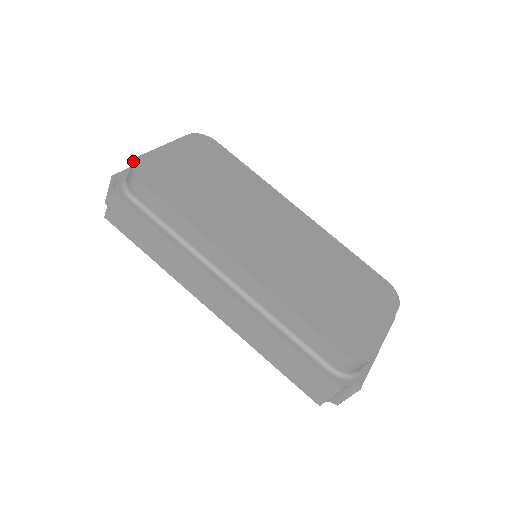
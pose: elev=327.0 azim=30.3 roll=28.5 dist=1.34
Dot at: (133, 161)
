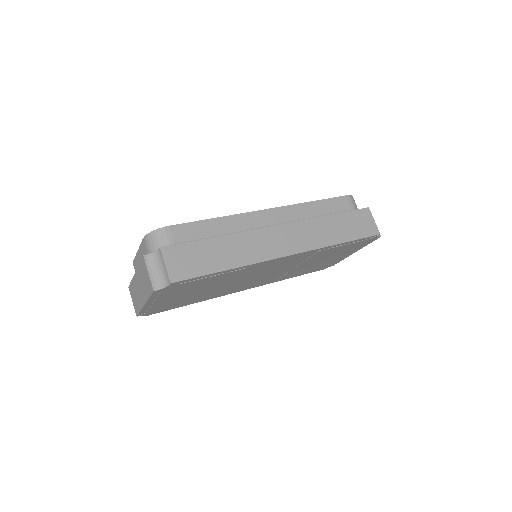
Dot at: (147, 234)
